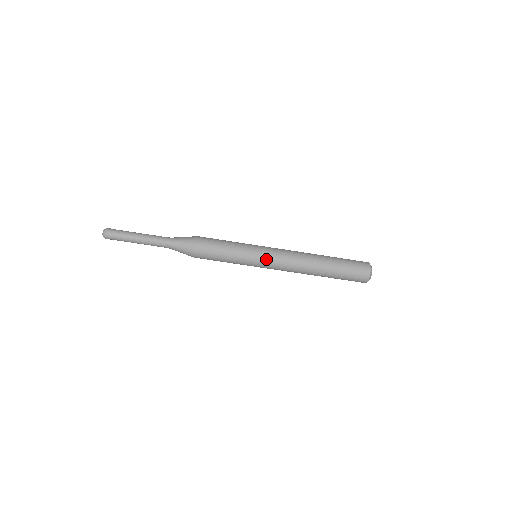
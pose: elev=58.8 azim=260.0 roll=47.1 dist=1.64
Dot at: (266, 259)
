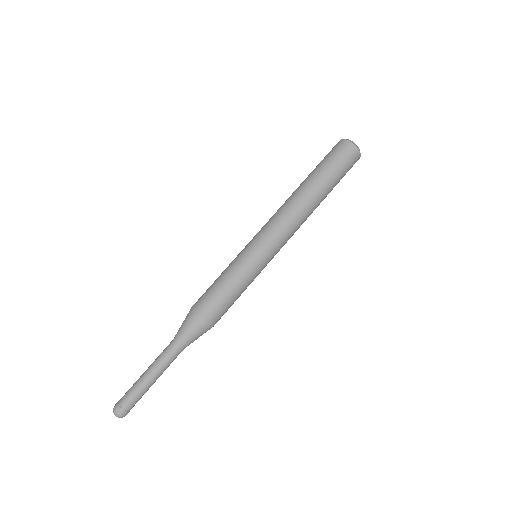
Dot at: (255, 238)
